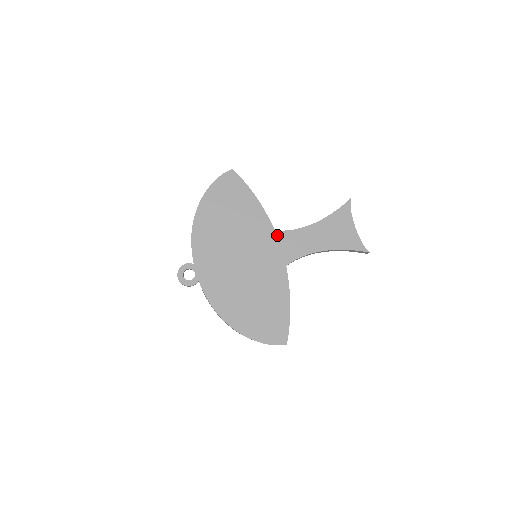
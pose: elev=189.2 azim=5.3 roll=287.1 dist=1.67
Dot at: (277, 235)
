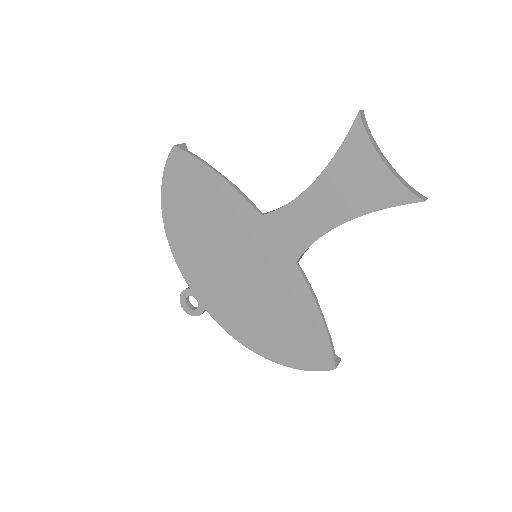
Dot at: (267, 221)
